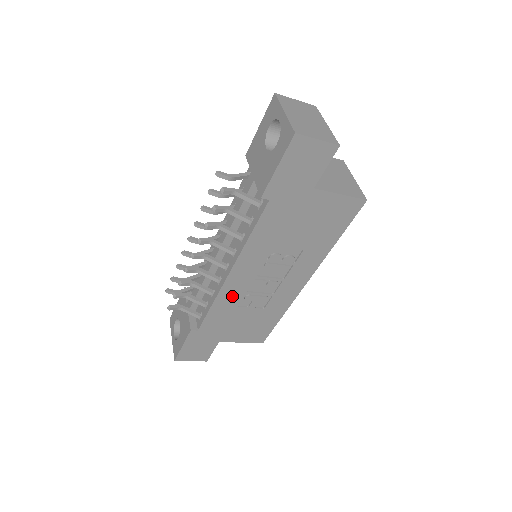
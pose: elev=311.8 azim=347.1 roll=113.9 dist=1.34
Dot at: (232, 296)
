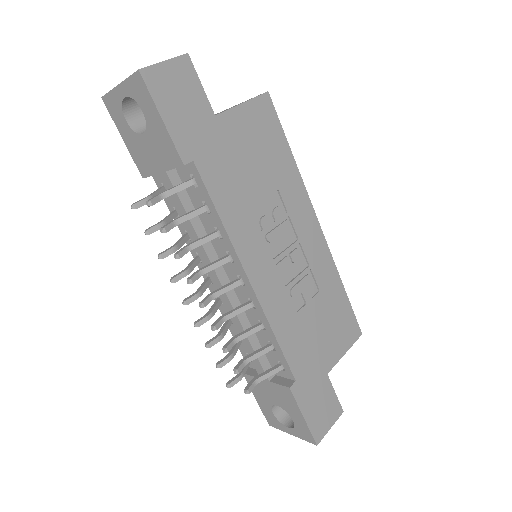
Dot at: (279, 305)
